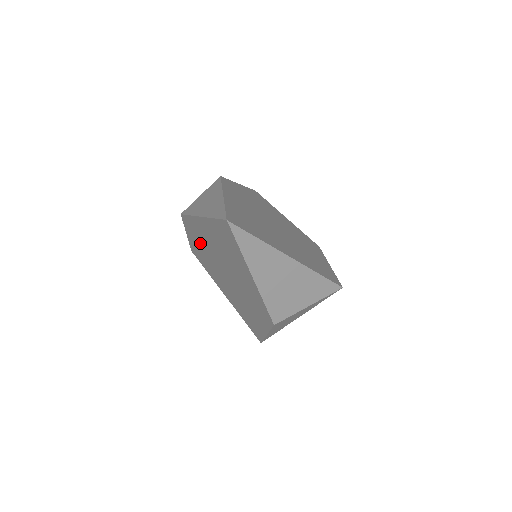
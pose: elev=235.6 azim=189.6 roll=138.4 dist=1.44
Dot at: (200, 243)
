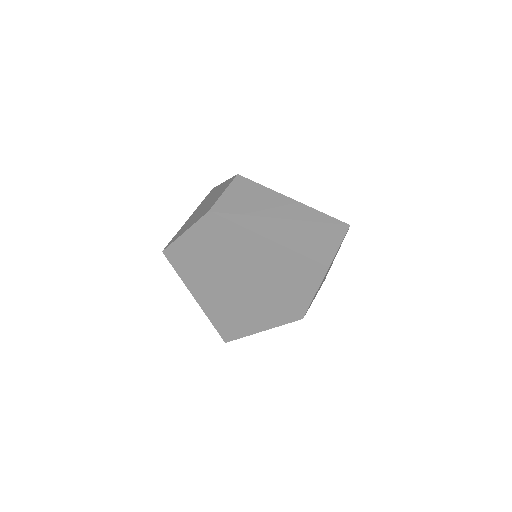
Dot at: (218, 243)
